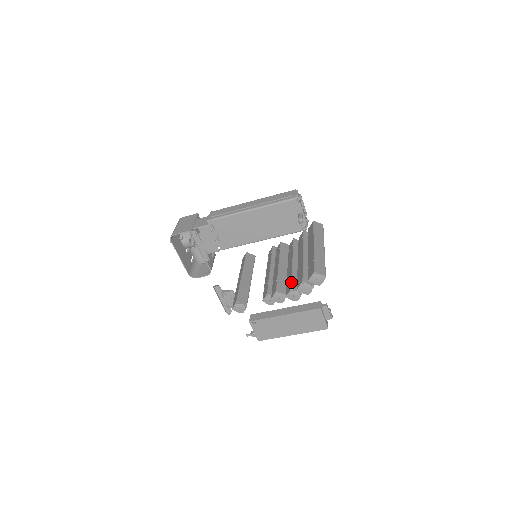
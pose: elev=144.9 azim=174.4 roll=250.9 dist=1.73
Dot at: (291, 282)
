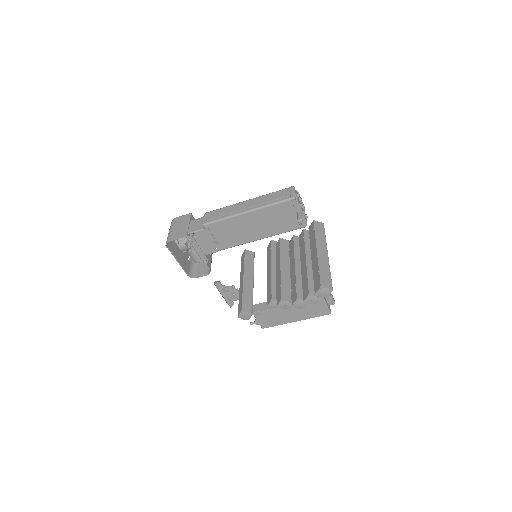
Dot at: (296, 290)
